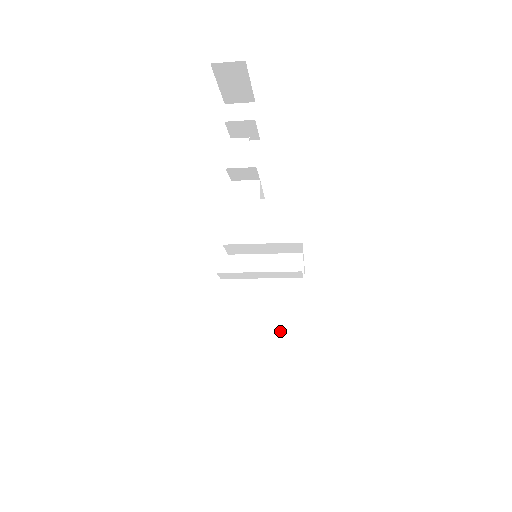
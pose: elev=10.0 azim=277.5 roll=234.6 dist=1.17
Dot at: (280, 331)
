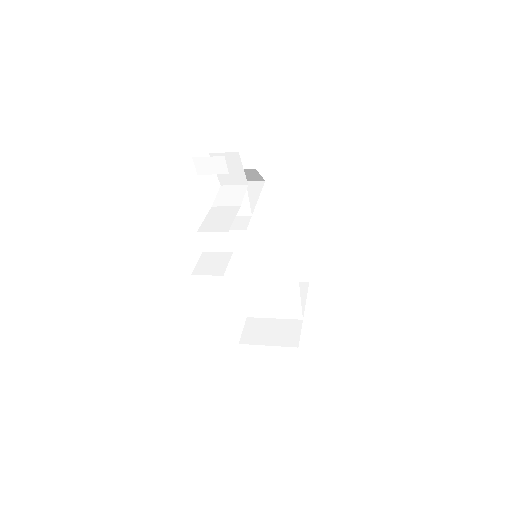
Dot at: (283, 300)
